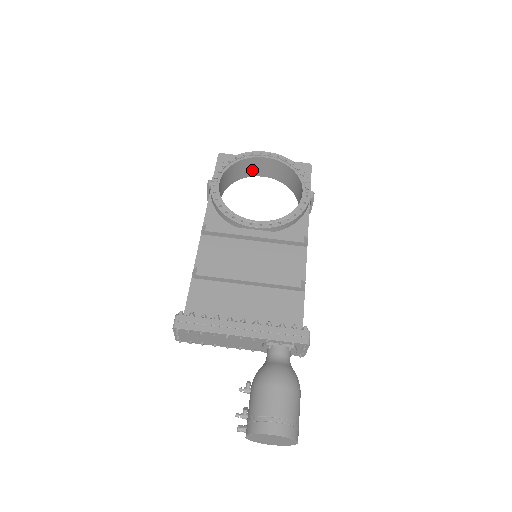
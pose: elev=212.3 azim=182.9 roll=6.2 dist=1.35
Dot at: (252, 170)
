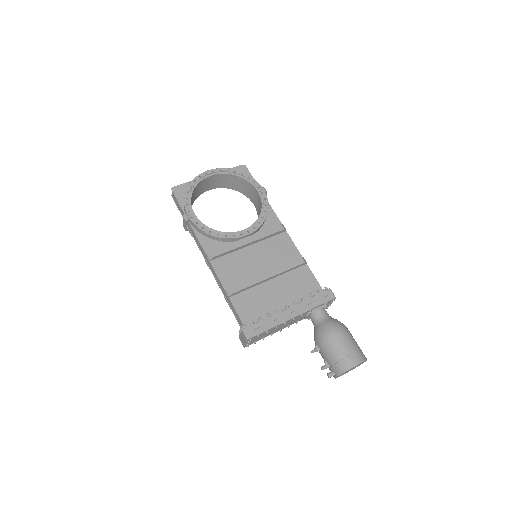
Dot at: (202, 189)
